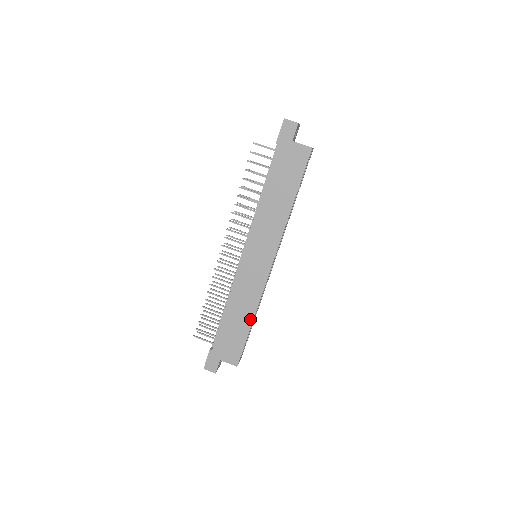
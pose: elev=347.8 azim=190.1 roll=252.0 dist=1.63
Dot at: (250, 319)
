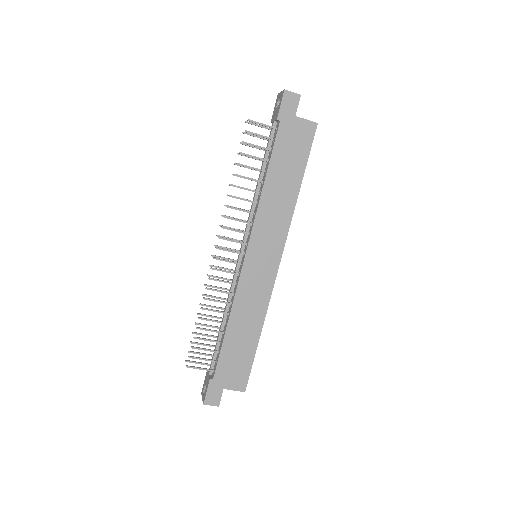
Dot at: (257, 332)
